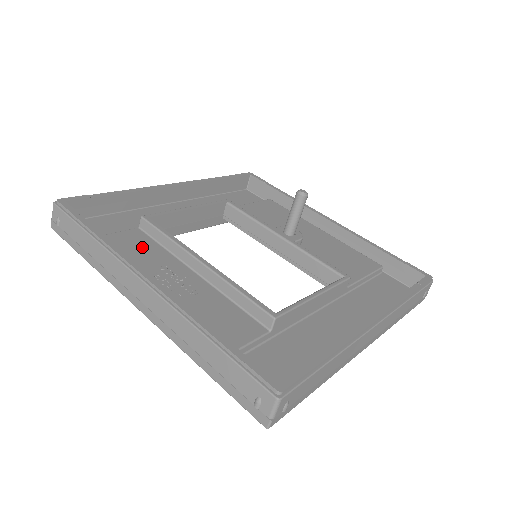
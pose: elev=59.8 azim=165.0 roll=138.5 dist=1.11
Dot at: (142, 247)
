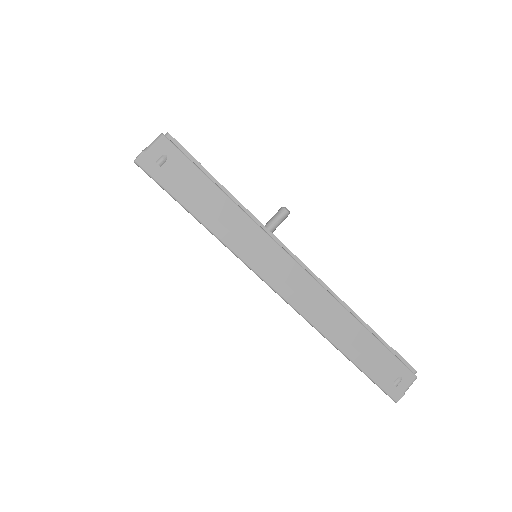
Dot at: occluded
